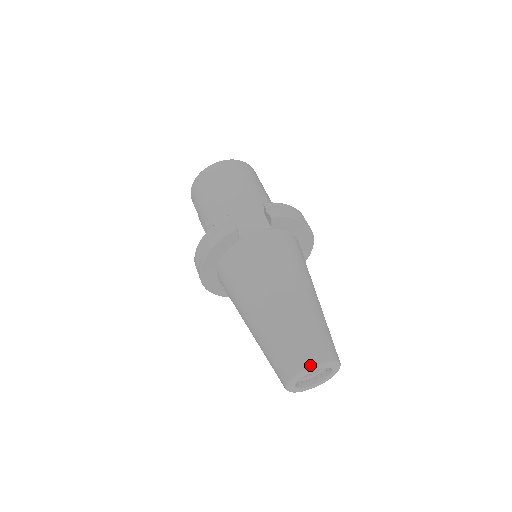
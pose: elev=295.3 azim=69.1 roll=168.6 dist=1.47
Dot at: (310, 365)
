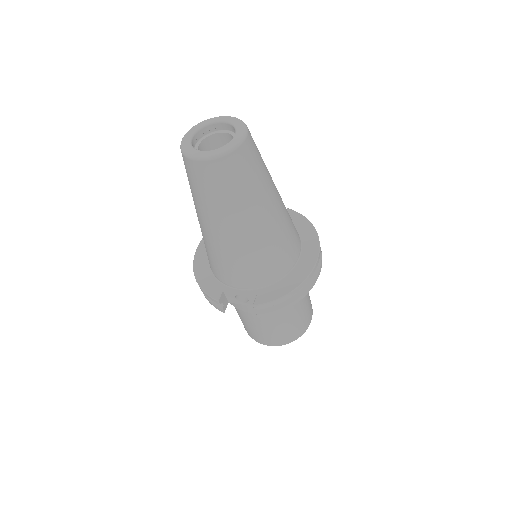
Dot at: occluded
